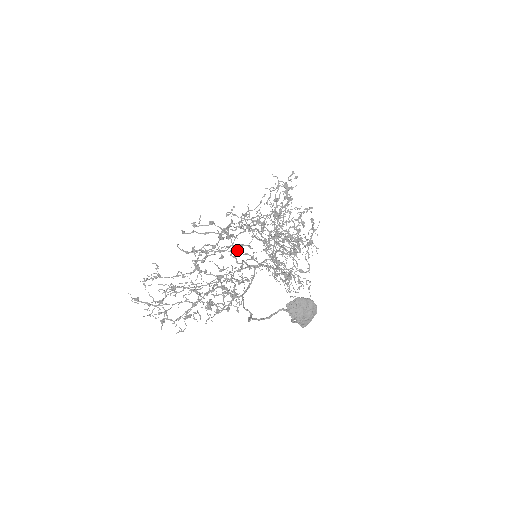
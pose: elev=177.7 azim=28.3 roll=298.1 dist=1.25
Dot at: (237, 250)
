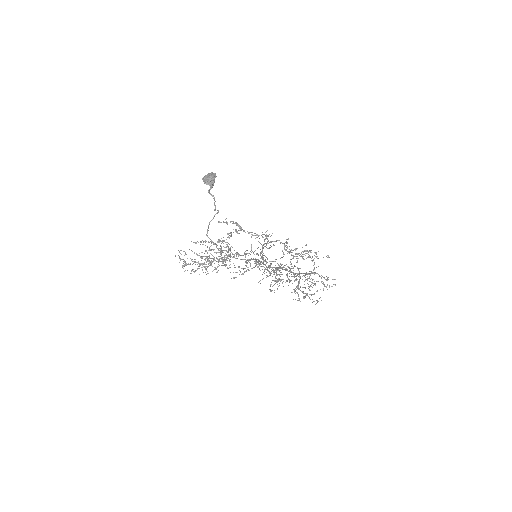
Dot at: occluded
